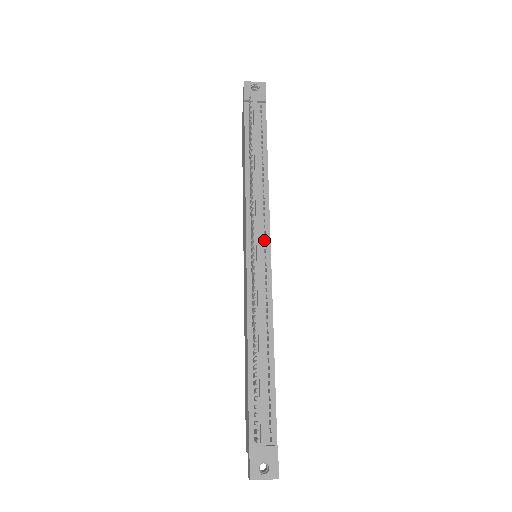
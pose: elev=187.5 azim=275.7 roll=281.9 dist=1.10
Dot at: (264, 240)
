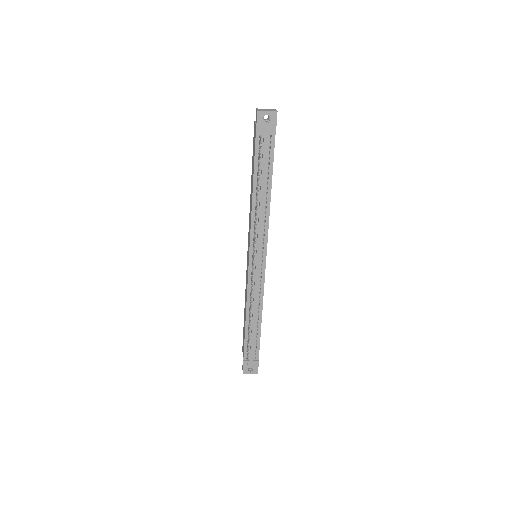
Dot at: occluded
